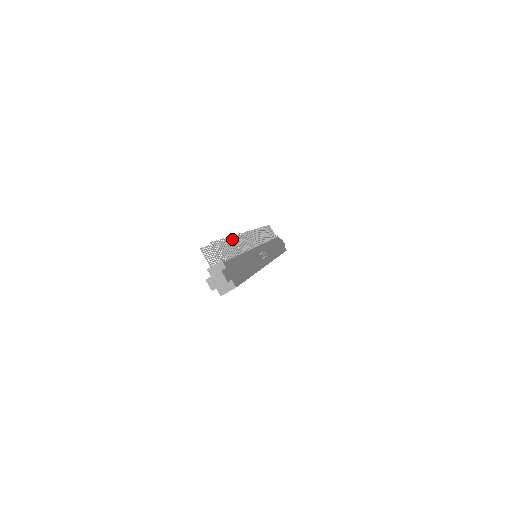
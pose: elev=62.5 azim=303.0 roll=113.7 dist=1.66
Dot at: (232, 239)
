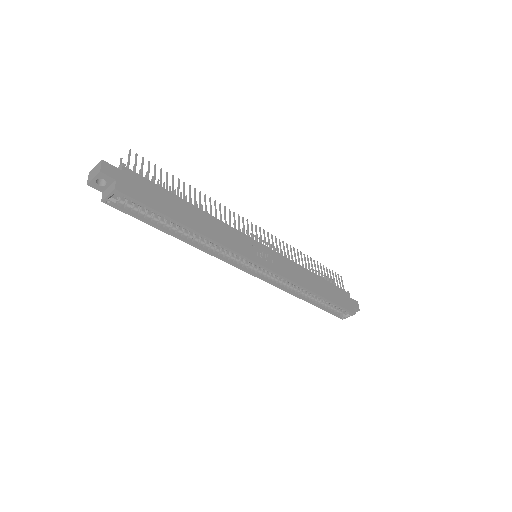
Dot at: (199, 194)
